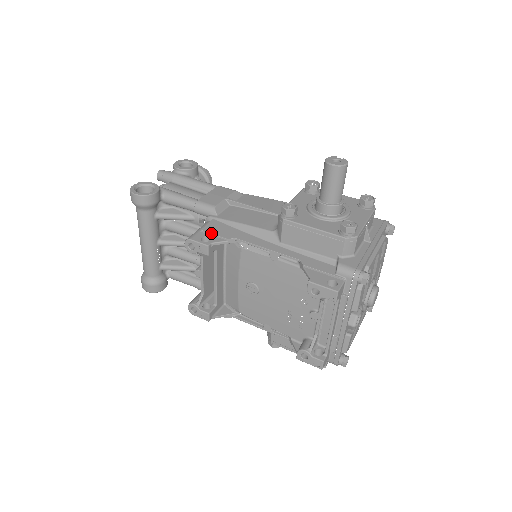
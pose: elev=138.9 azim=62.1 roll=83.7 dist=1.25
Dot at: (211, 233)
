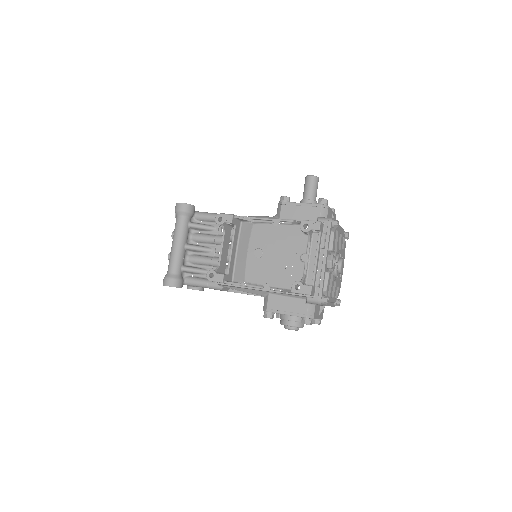
Dot at: occluded
